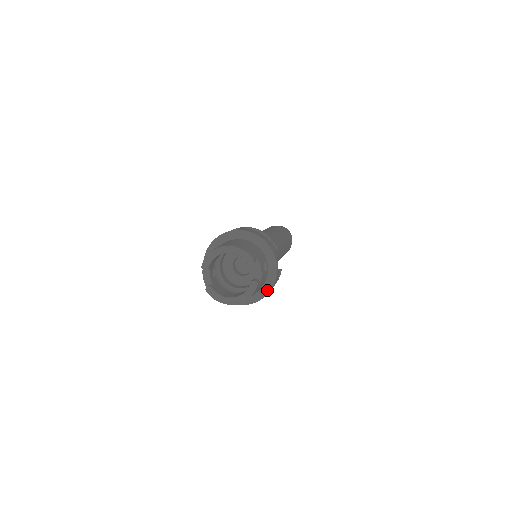
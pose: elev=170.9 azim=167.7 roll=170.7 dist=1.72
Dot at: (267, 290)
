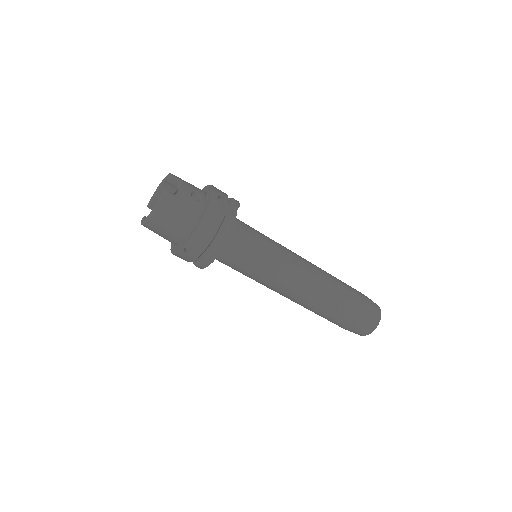
Dot at: (199, 223)
